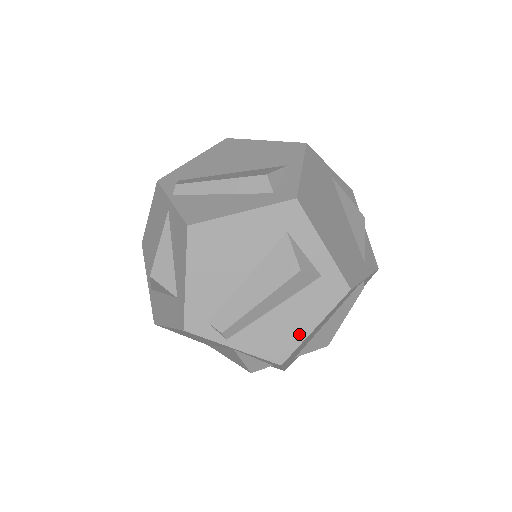
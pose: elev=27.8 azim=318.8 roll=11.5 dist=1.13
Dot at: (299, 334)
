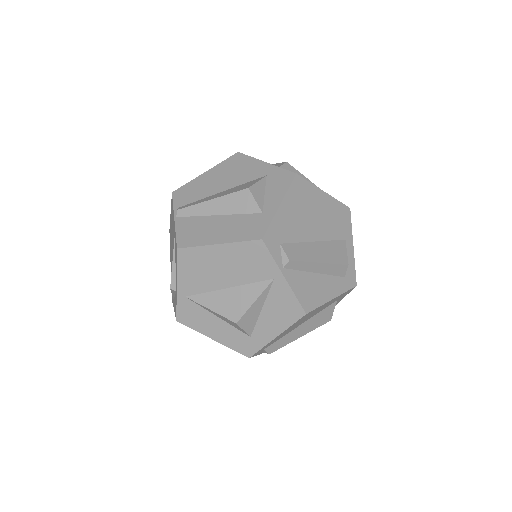
Dot at: occluded
